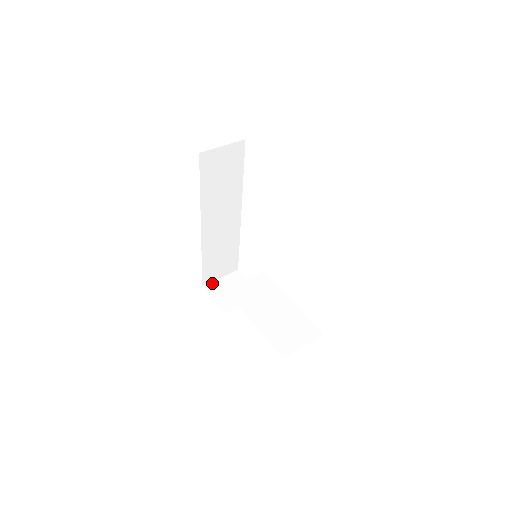
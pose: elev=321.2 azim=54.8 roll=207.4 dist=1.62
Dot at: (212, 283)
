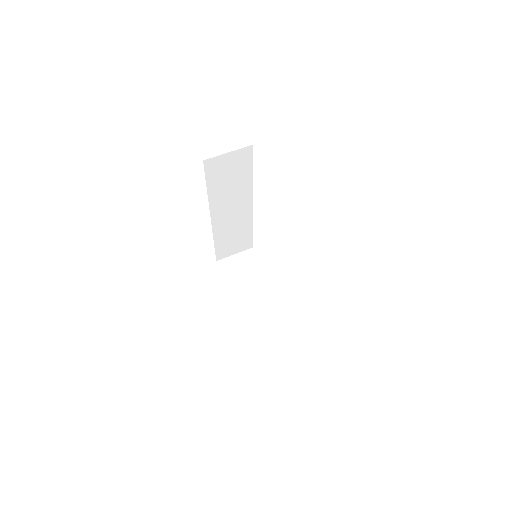
Dot at: (226, 259)
